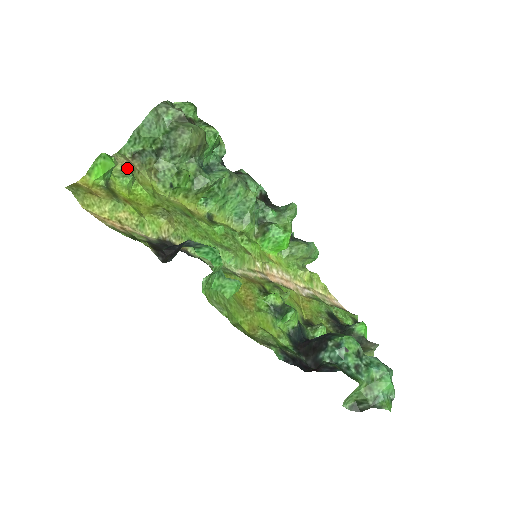
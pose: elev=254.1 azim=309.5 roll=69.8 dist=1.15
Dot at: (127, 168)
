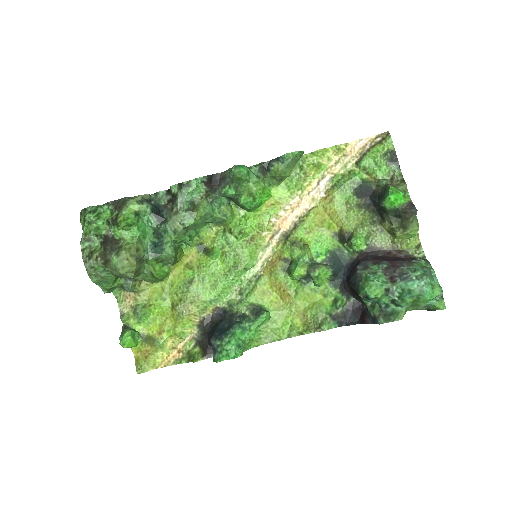
Dot at: (133, 307)
